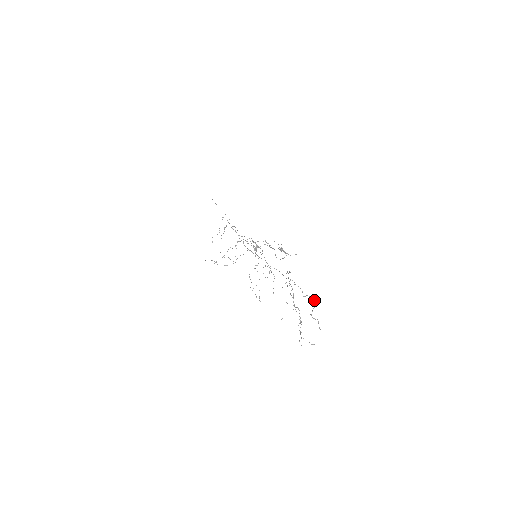
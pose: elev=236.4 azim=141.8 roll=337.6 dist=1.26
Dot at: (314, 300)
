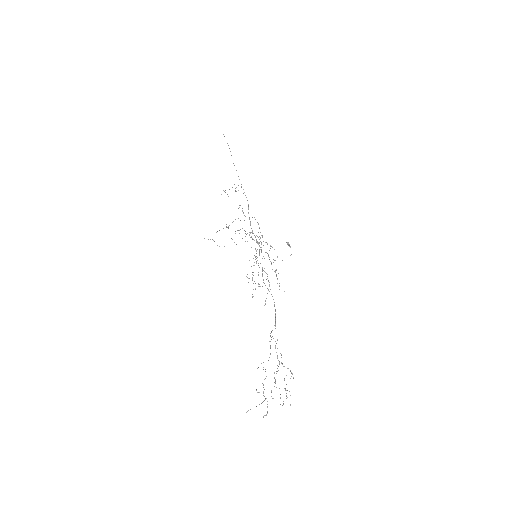
Dot at: (291, 373)
